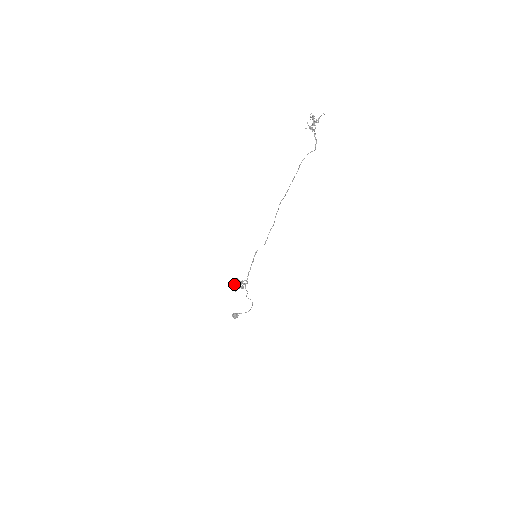
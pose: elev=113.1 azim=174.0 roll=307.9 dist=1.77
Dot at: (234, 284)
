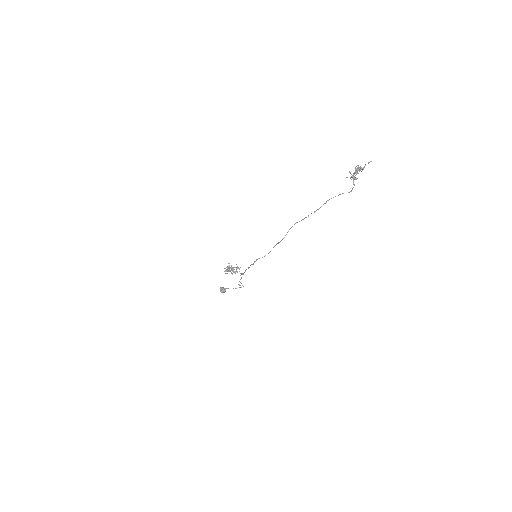
Dot at: (226, 267)
